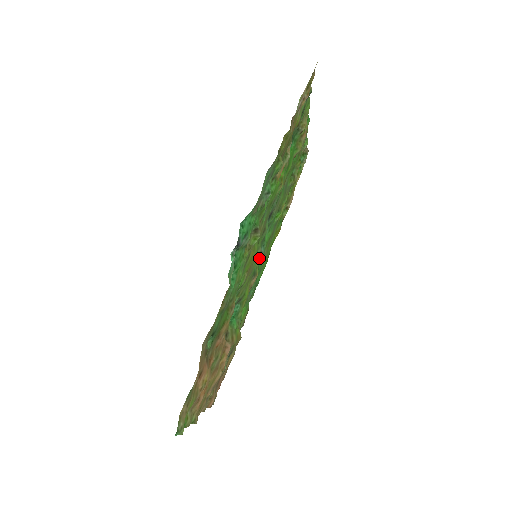
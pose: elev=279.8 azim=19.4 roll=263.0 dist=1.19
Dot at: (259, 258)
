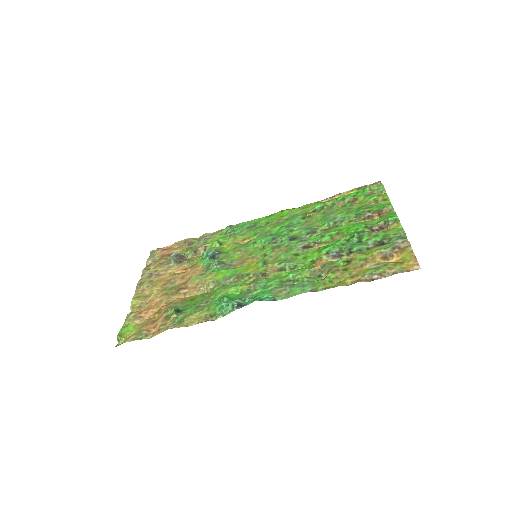
Dot at: (260, 237)
